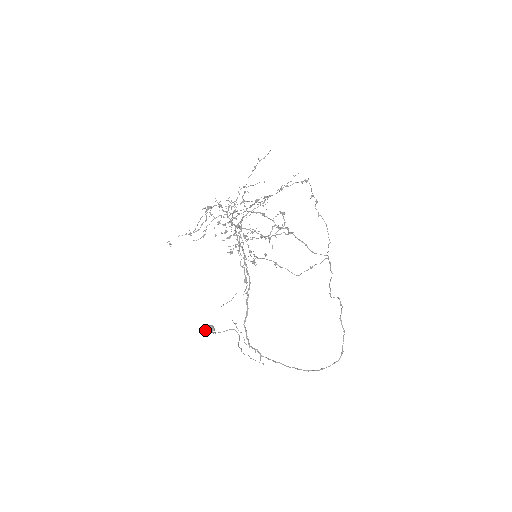
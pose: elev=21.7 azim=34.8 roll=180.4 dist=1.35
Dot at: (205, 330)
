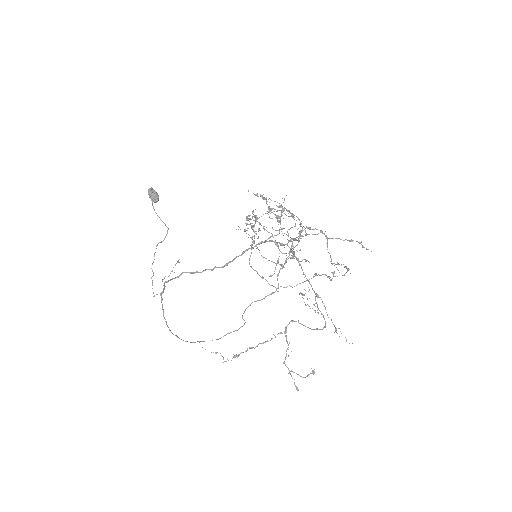
Dot at: (150, 191)
